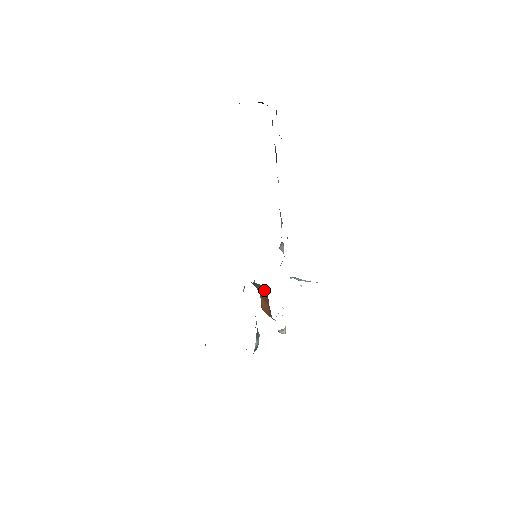
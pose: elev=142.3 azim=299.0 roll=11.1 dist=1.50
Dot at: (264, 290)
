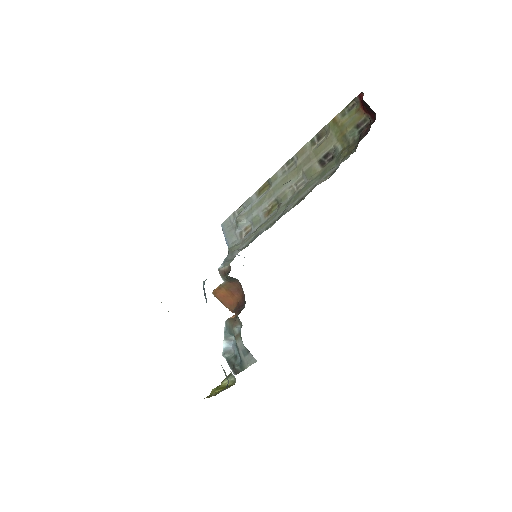
Dot at: (240, 286)
